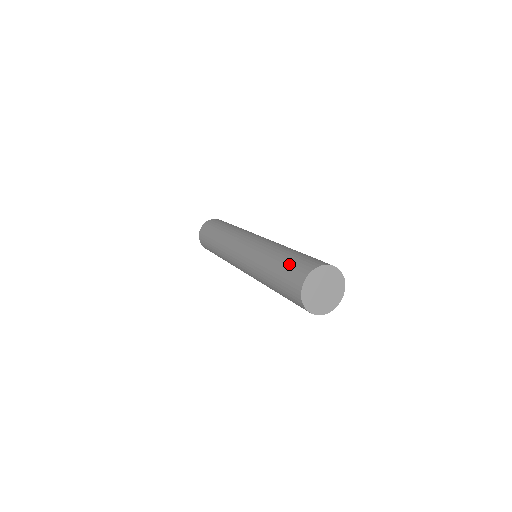
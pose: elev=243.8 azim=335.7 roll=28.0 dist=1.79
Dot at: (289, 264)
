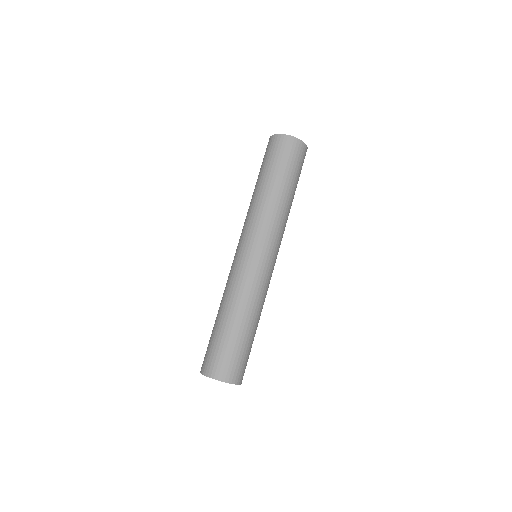
Dot at: (262, 164)
